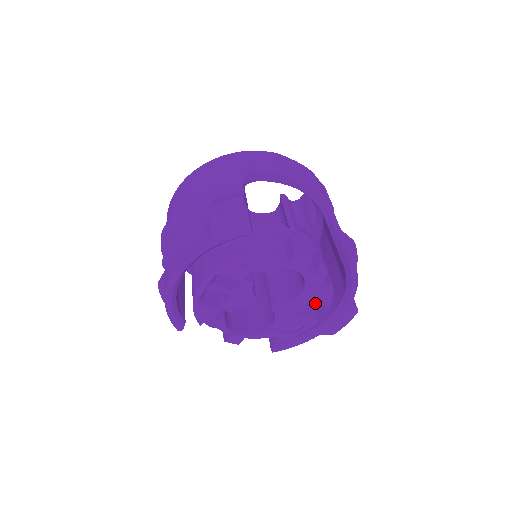
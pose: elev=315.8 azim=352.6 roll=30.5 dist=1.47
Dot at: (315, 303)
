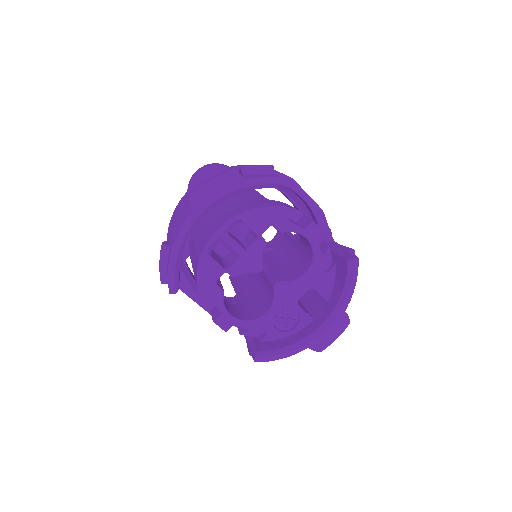
Dot at: occluded
